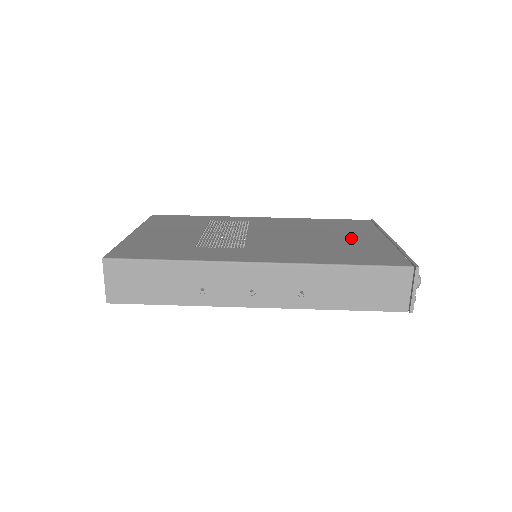
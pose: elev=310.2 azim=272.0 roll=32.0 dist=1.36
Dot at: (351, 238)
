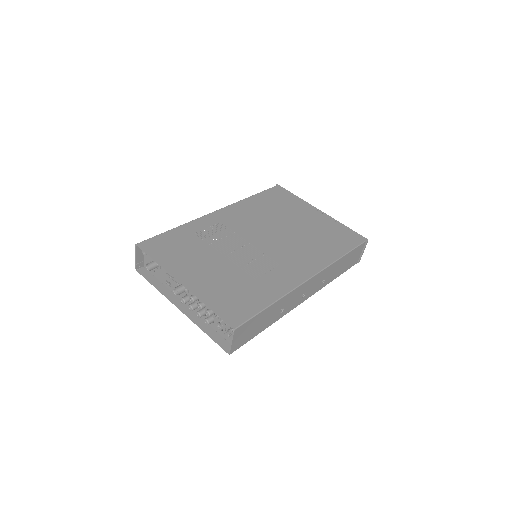
Dot at: (304, 220)
